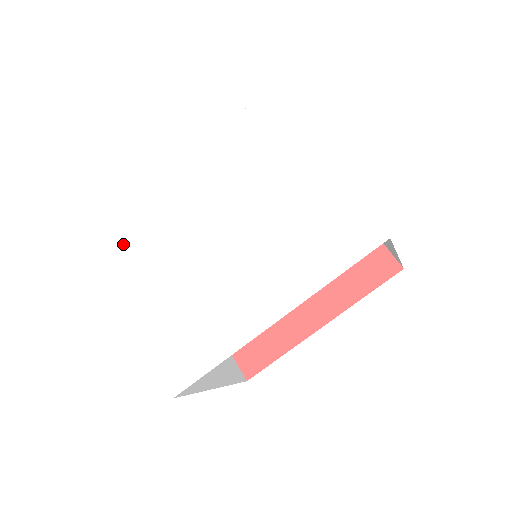
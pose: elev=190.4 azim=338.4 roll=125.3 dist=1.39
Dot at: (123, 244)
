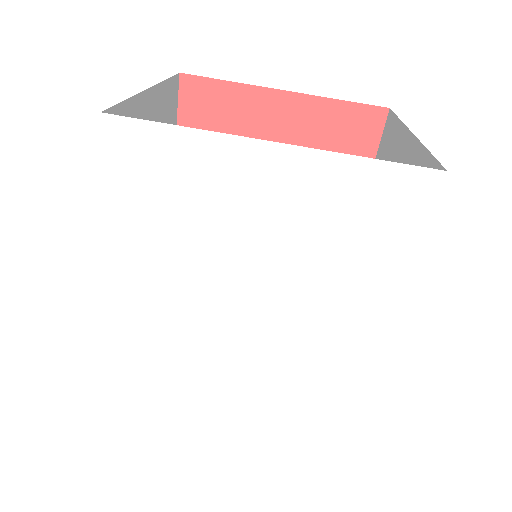
Dot at: (142, 398)
